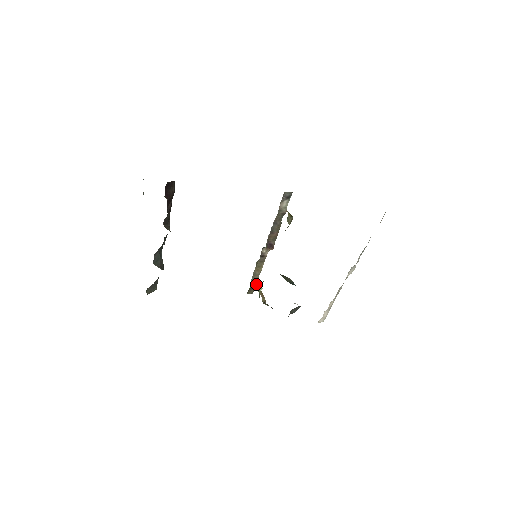
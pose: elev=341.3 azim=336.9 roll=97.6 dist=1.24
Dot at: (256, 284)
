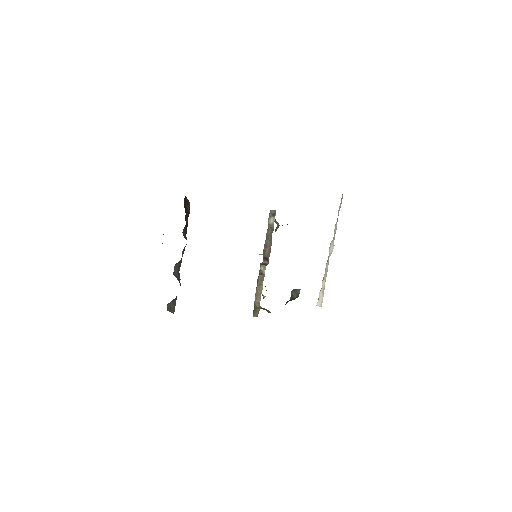
Dot at: (259, 305)
